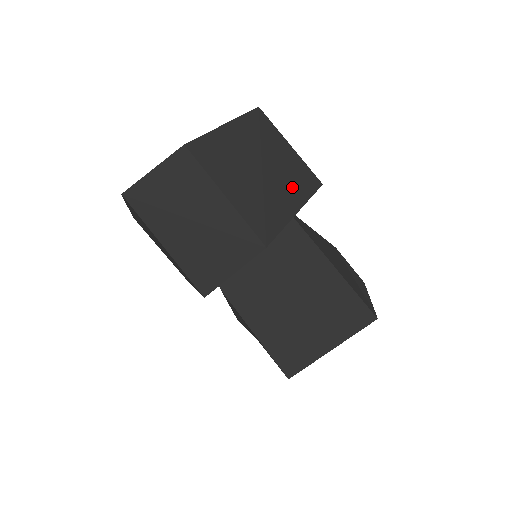
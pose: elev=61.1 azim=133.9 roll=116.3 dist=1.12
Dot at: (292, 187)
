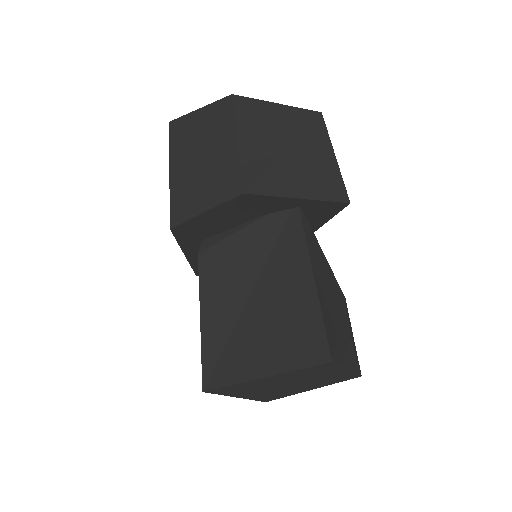
Dot at: (311, 179)
